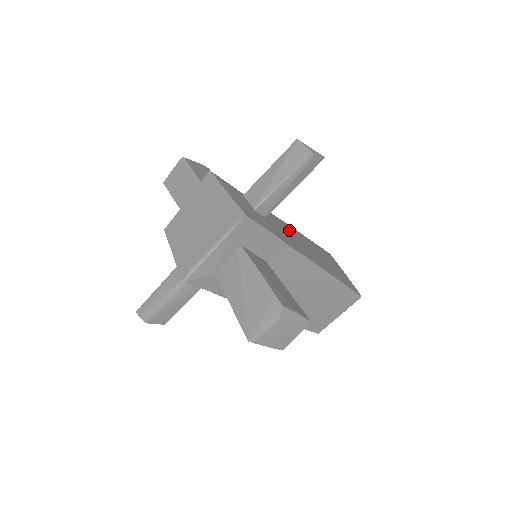
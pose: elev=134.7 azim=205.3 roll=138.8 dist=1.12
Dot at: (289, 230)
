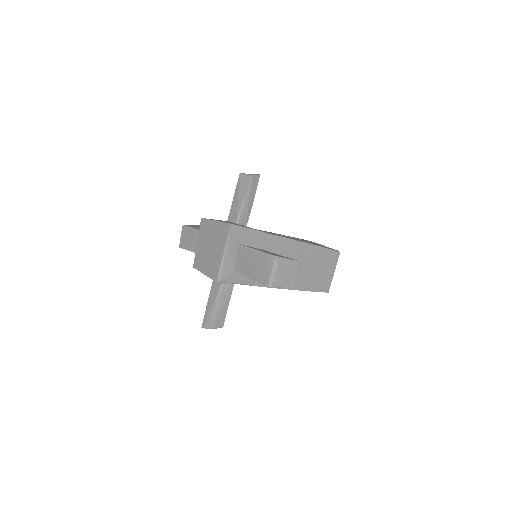
Dot at: (269, 232)
